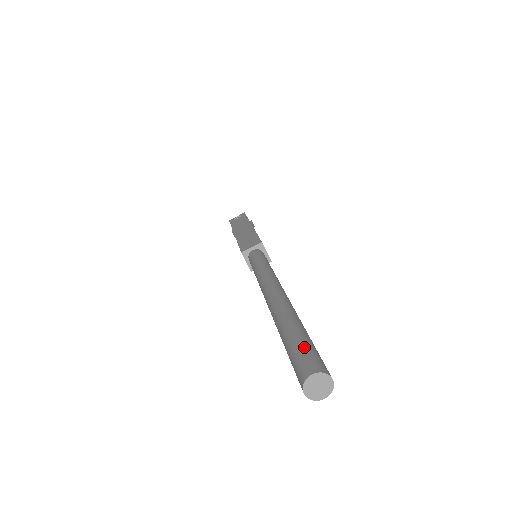
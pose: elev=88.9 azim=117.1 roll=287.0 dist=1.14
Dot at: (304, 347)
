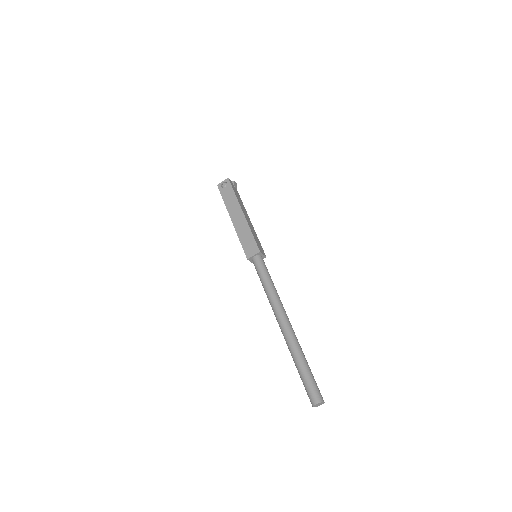
Dot at: (310, 383)
